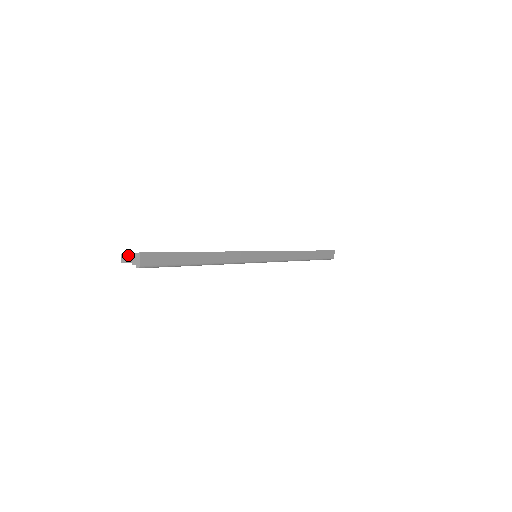
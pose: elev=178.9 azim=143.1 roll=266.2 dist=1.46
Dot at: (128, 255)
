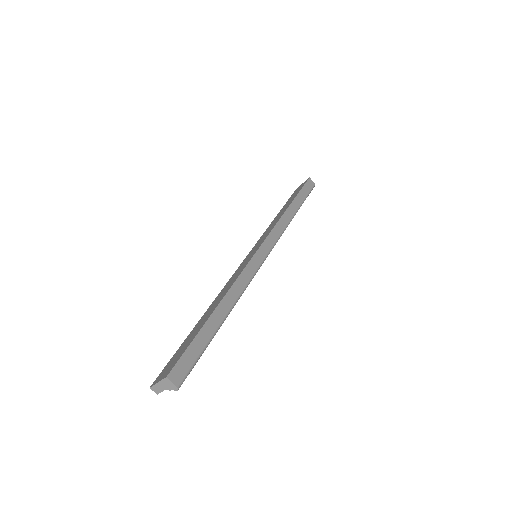
Dot at: (157, 385)
